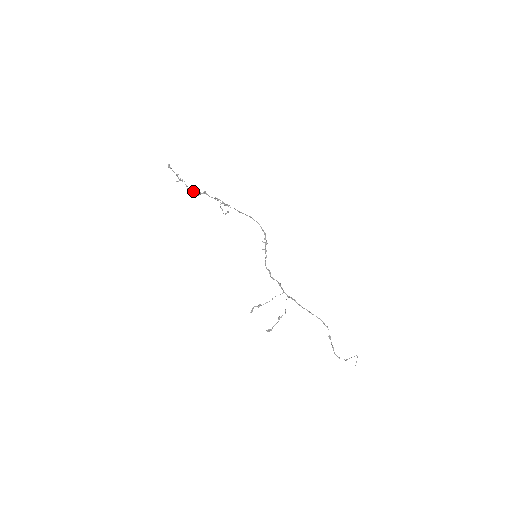
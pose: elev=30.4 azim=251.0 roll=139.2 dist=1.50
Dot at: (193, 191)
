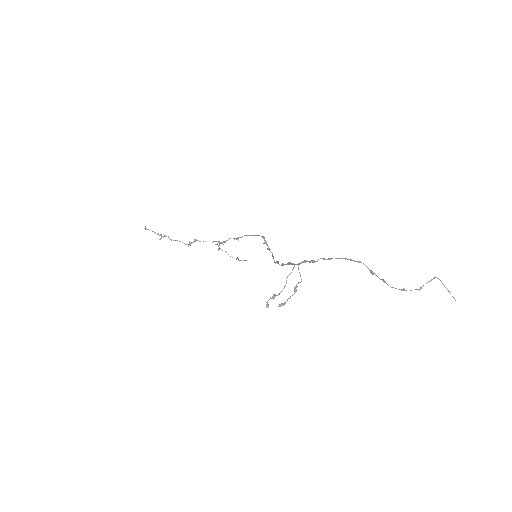
Dot at: (179, 241)
